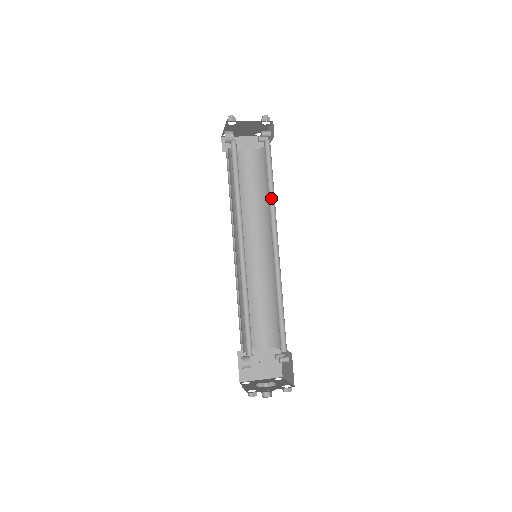
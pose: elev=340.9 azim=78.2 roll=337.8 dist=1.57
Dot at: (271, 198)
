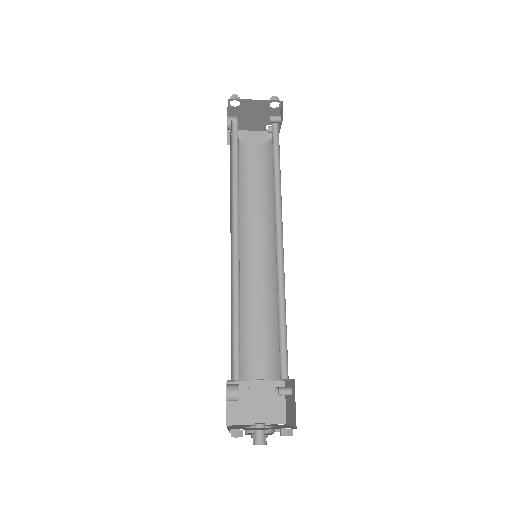
Dot at: (277, 186)
